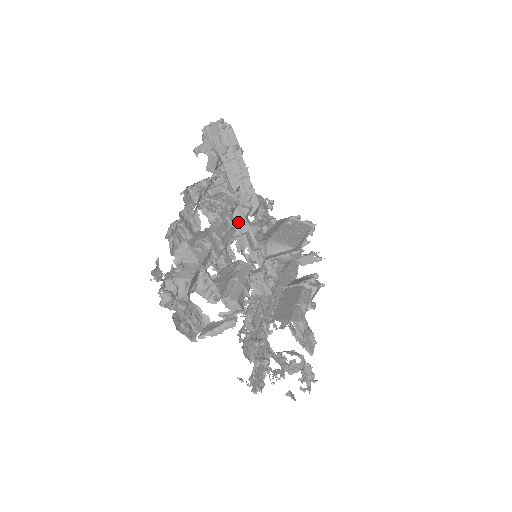
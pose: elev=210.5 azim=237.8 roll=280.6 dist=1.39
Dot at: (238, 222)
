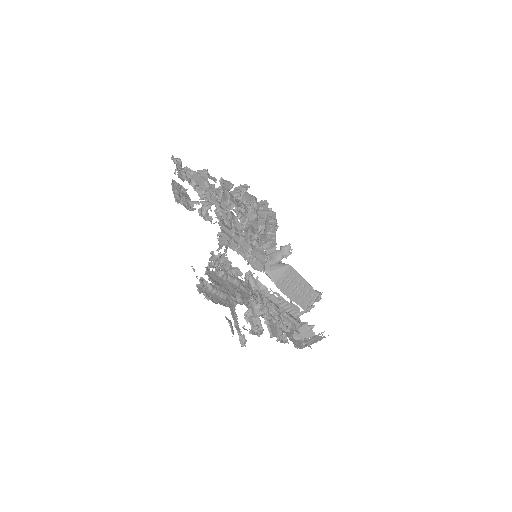
Dot at: occluded
